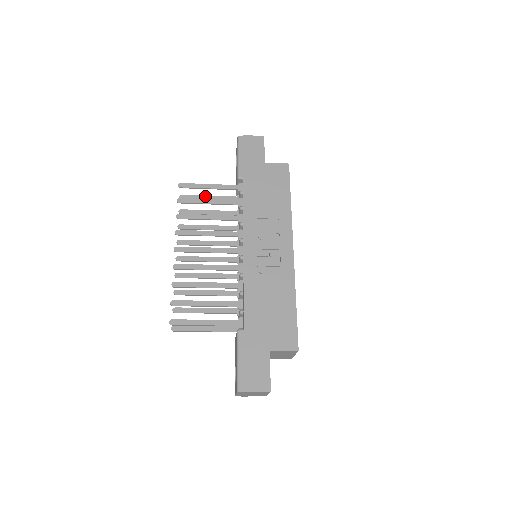
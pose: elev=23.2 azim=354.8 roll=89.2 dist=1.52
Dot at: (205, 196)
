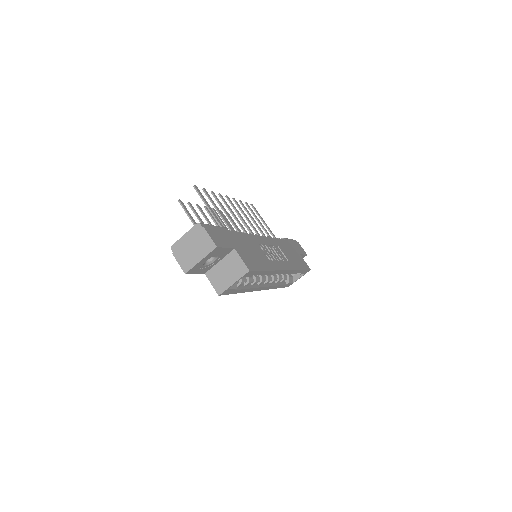
Dot at: occluded
